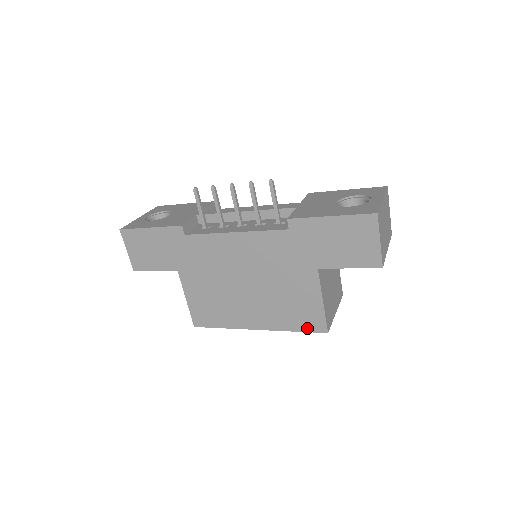
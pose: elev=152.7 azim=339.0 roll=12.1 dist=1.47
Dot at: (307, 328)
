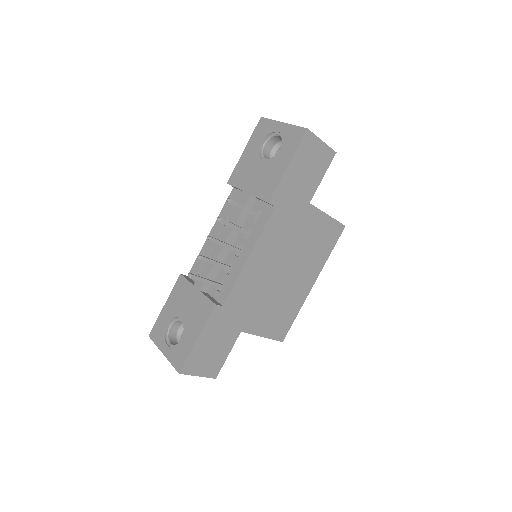
Dot at: (335, 241)
